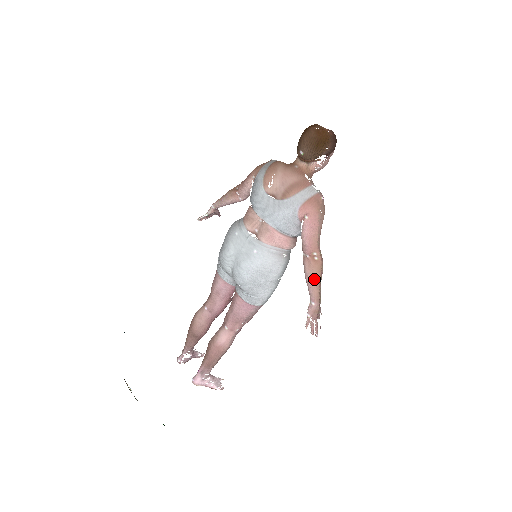
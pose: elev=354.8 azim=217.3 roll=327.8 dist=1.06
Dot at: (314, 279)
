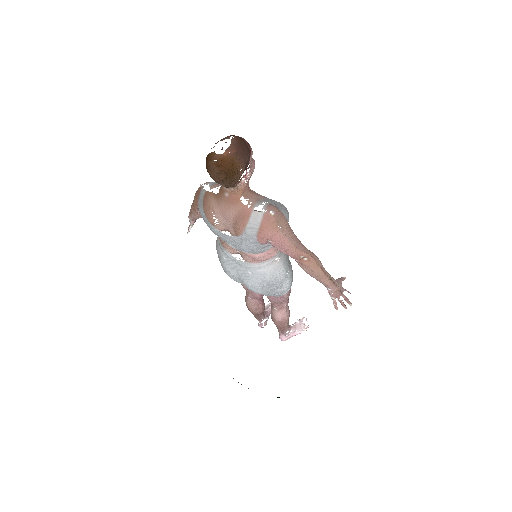
Dot at: (316, 275)
